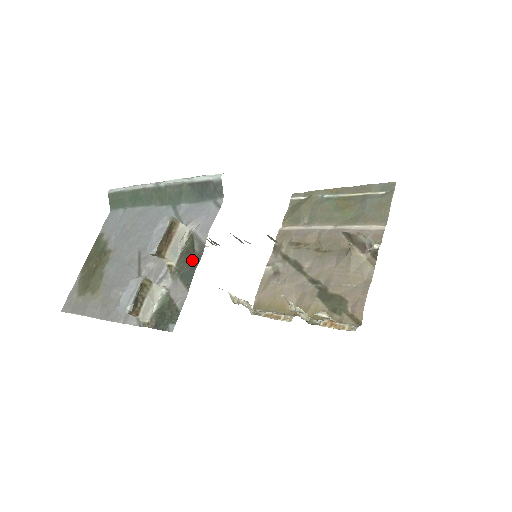
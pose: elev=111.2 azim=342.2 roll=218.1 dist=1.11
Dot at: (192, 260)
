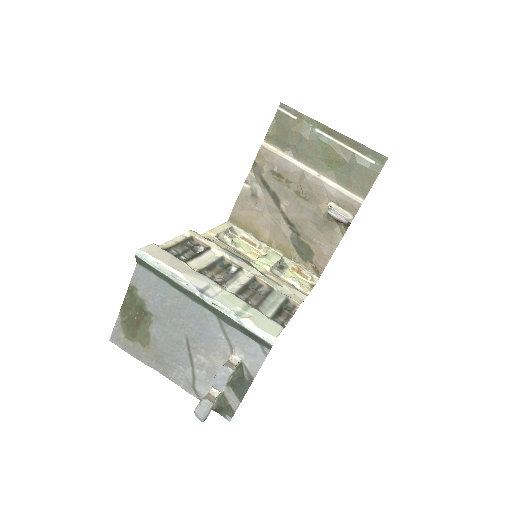
Dot at: (243, 383)
